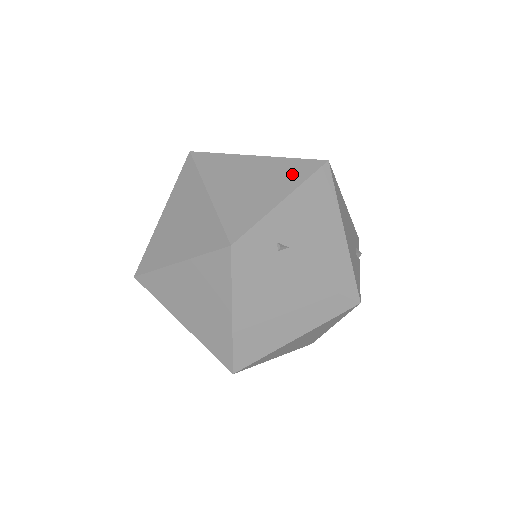
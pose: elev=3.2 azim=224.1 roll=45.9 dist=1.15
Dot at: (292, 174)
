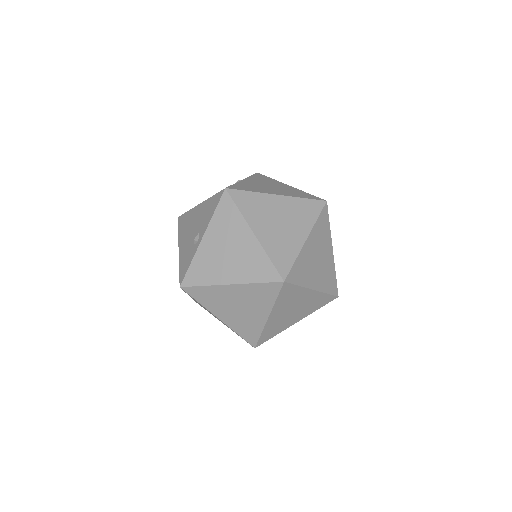
Dot at: (316, 306)
